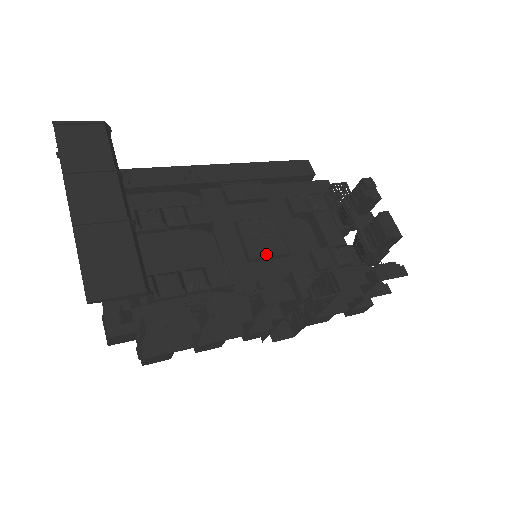
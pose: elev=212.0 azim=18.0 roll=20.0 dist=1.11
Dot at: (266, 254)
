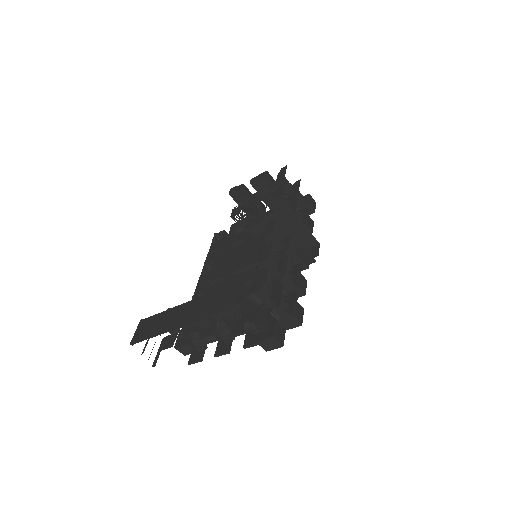
Dot at: occluded
